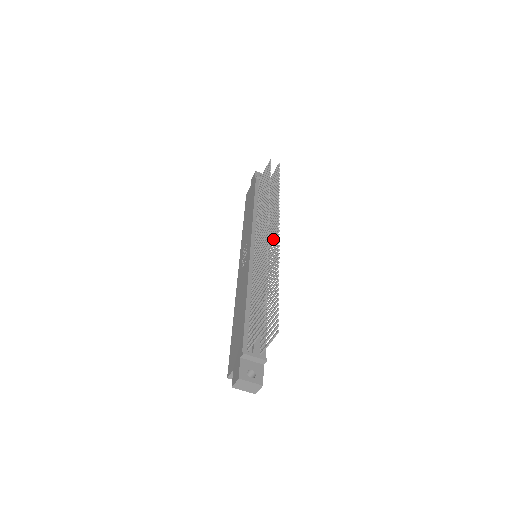
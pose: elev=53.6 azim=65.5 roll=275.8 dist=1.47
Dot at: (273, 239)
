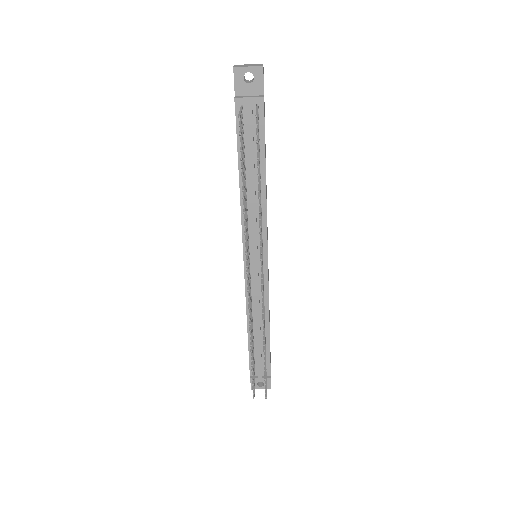
Dot at: occluded
